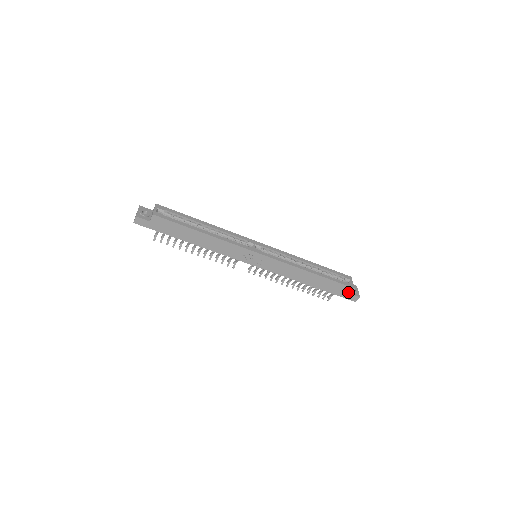
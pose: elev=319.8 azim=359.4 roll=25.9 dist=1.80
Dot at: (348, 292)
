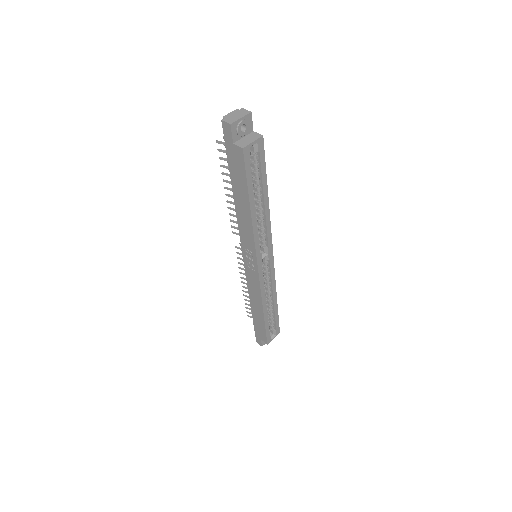
Dot at: (262, 338)
